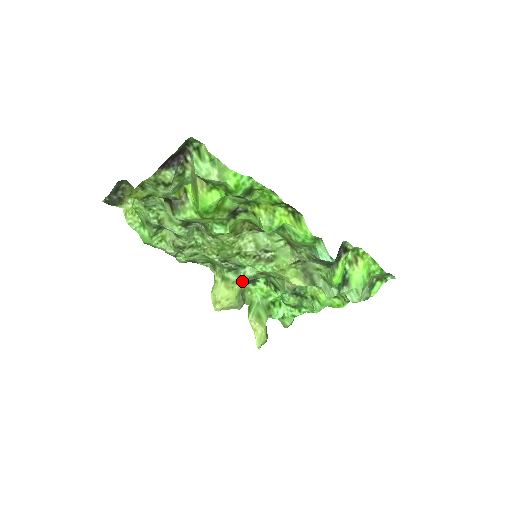
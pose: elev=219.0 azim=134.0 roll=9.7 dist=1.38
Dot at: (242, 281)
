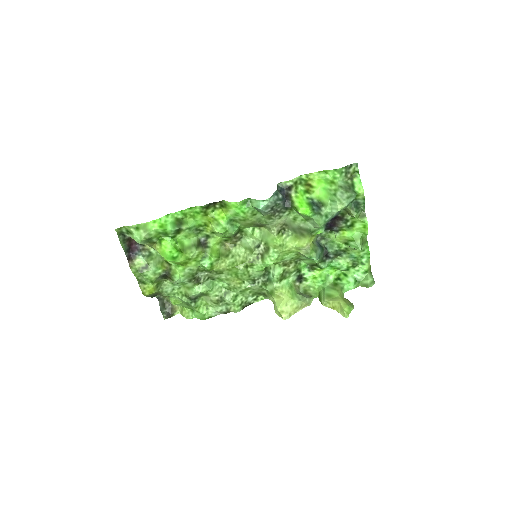
Dot at: (285, 284)
